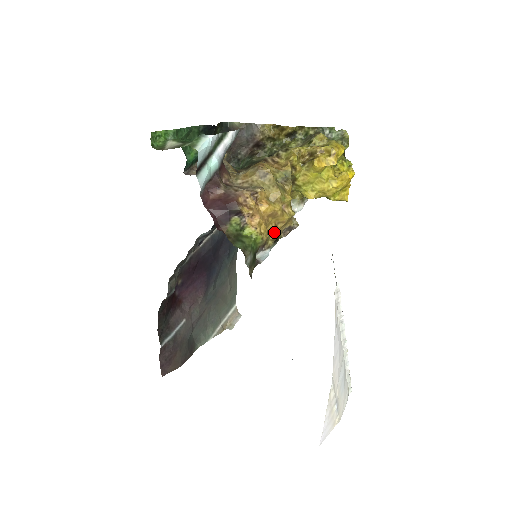
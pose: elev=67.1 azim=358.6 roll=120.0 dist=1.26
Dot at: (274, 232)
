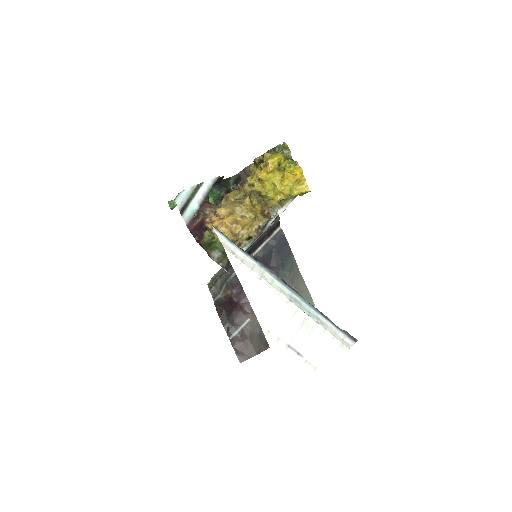
Dot at: (244, 234)
